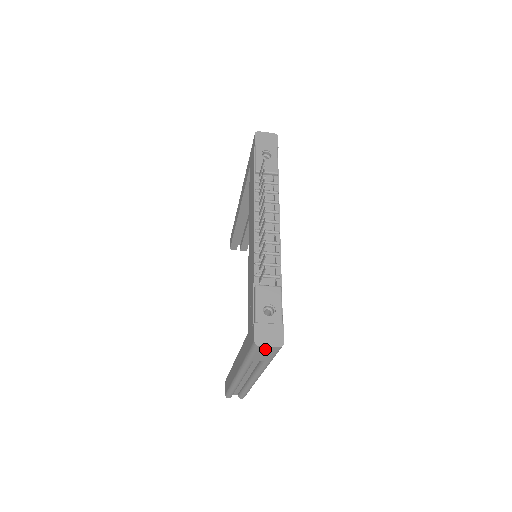
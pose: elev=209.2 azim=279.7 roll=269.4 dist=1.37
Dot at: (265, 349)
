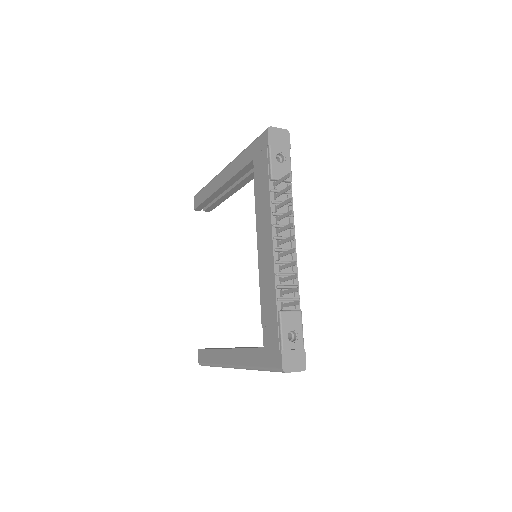
Dot at: occluded
